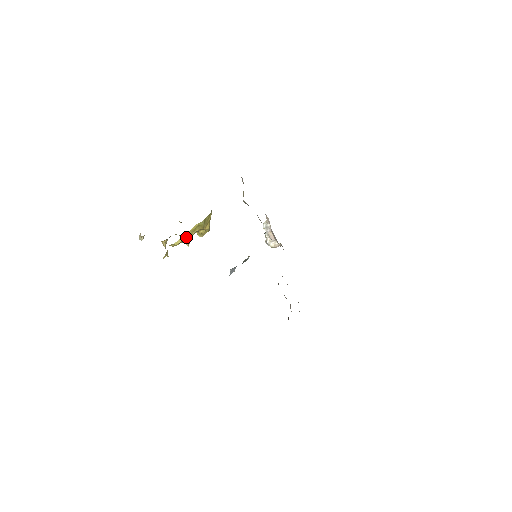
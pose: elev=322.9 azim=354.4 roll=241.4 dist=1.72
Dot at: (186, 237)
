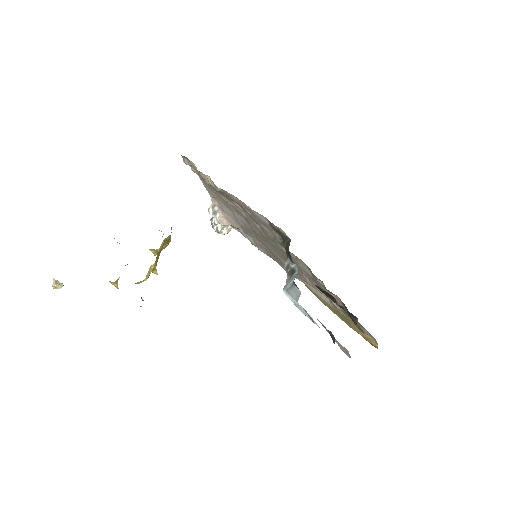
Dot at: (155, 264)
